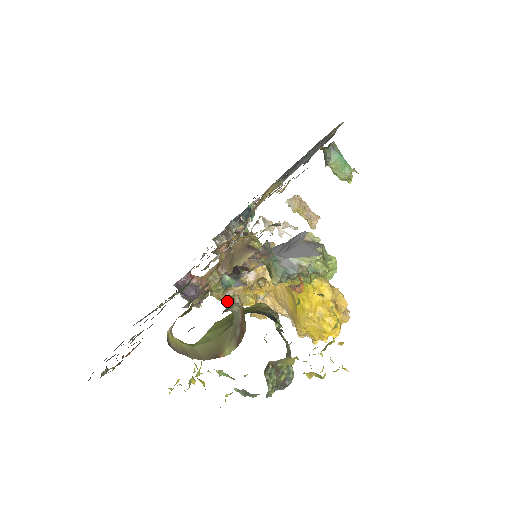
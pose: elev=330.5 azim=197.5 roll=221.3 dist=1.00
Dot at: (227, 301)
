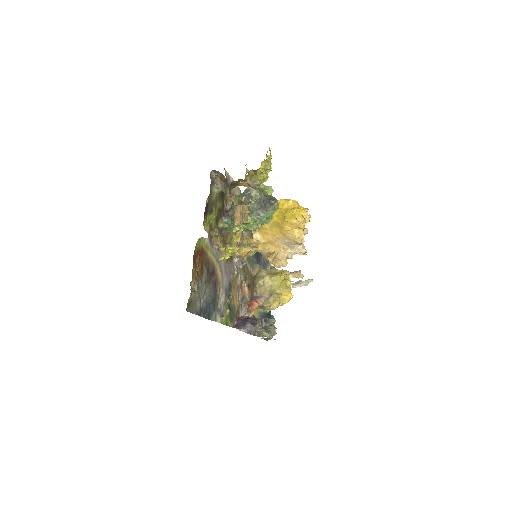
Dot at: (244, 250)
